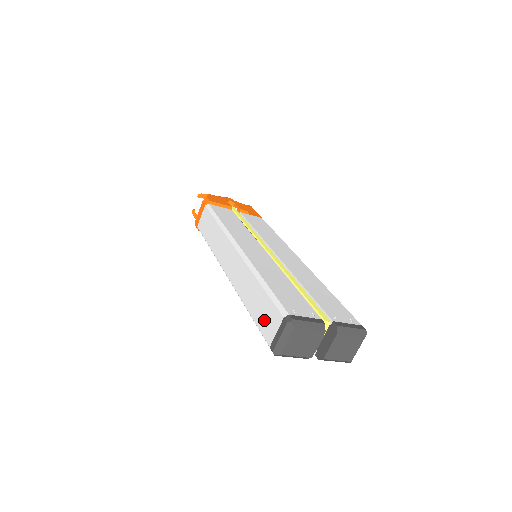
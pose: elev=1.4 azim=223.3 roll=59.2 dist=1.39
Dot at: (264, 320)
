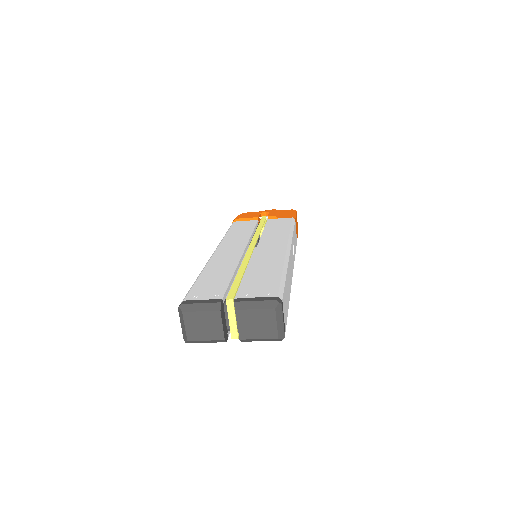
Dot at: occluded
